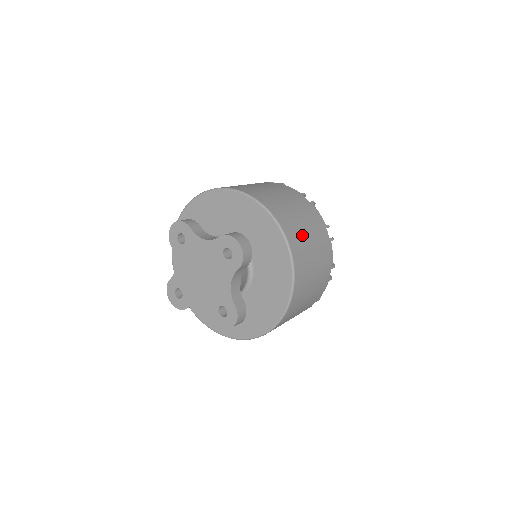
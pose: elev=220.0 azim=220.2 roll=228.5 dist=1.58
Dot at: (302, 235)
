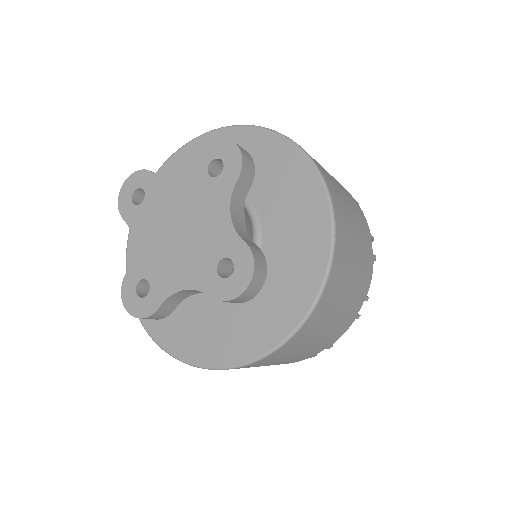
Dot at: occluded
